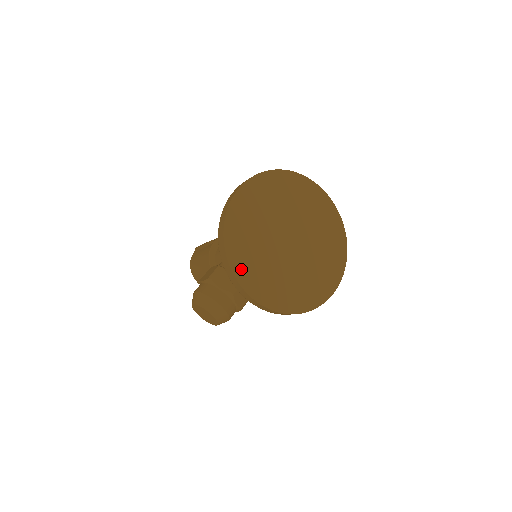
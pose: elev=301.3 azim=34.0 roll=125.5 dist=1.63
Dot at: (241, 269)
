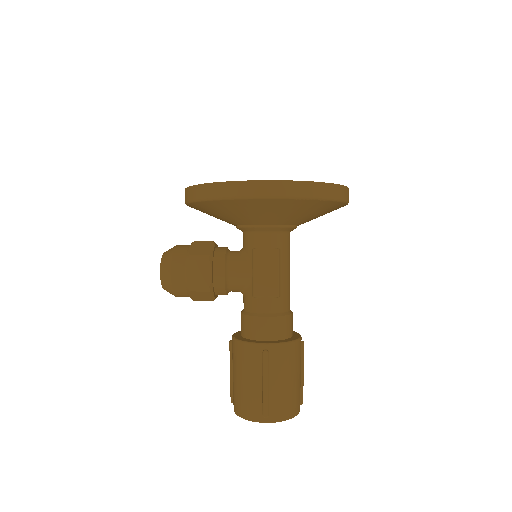
Dot at: occluded
